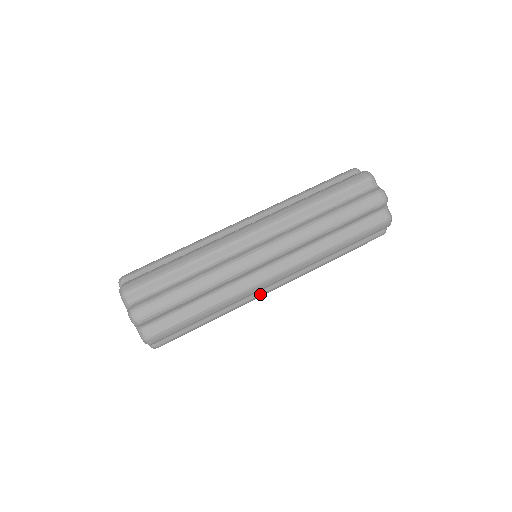
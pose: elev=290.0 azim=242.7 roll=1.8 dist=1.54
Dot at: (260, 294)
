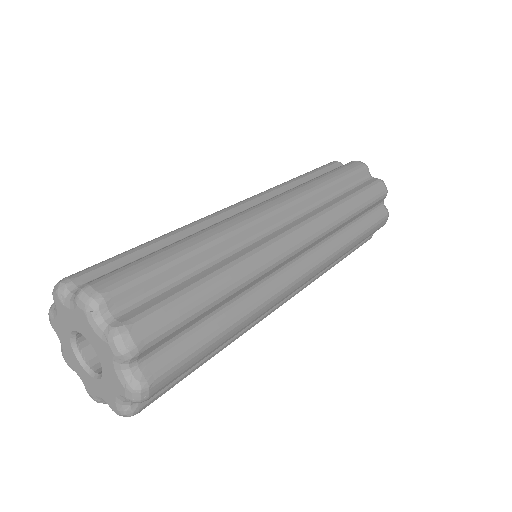
Dot at: (273, 238)
